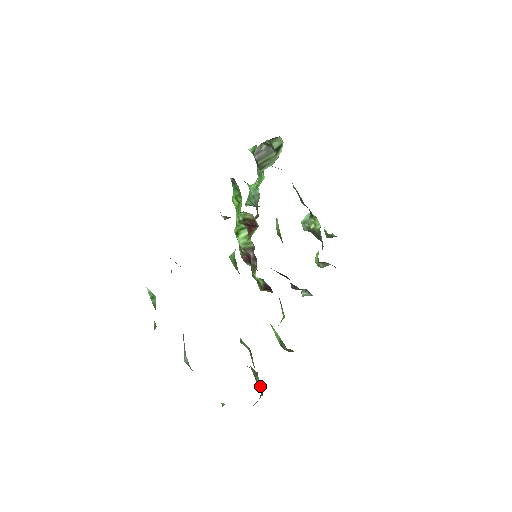
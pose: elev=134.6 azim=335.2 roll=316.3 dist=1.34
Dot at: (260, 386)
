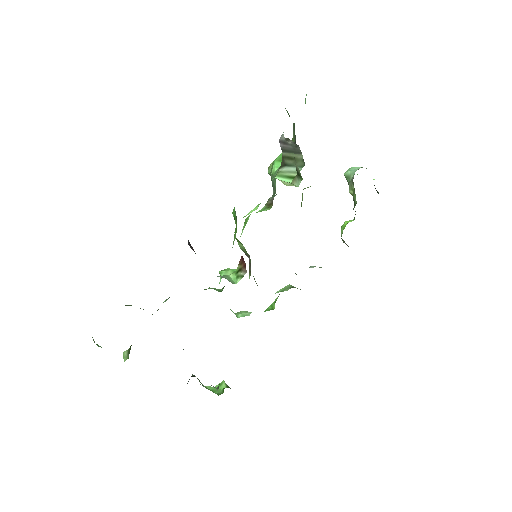
Dot at: occluded
